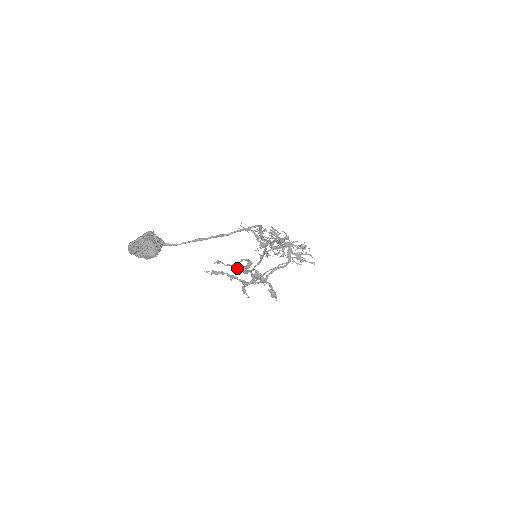
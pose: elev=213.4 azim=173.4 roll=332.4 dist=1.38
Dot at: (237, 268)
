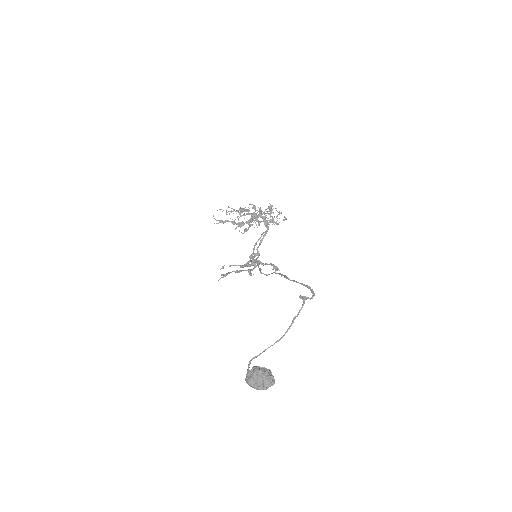
Dot at: occluded
